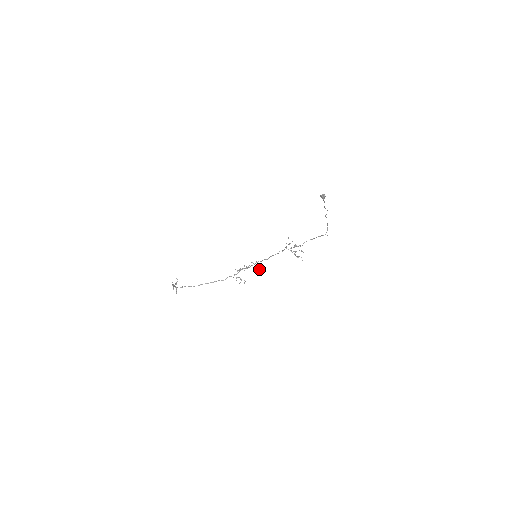
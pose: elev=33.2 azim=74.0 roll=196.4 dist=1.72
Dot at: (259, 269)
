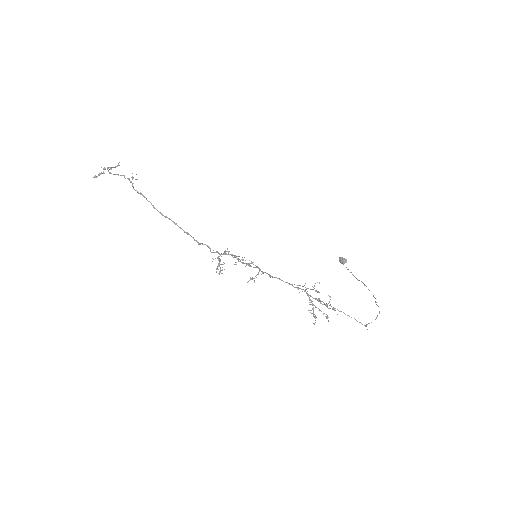
Dot at: occluded
